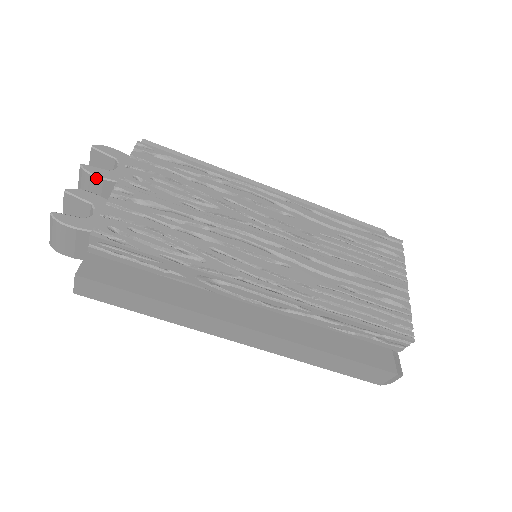
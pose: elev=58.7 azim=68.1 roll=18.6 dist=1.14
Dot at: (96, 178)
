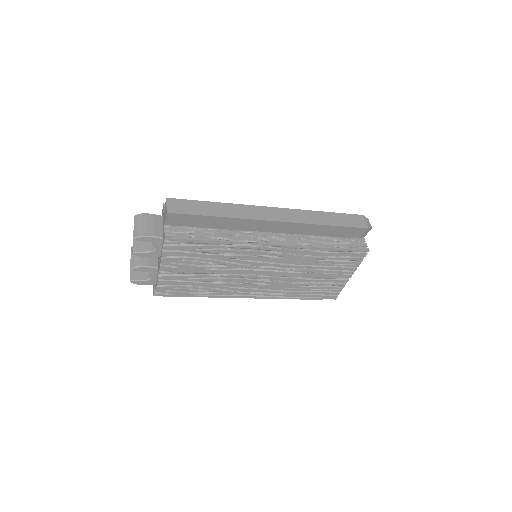
Dot at: (145, 256)
